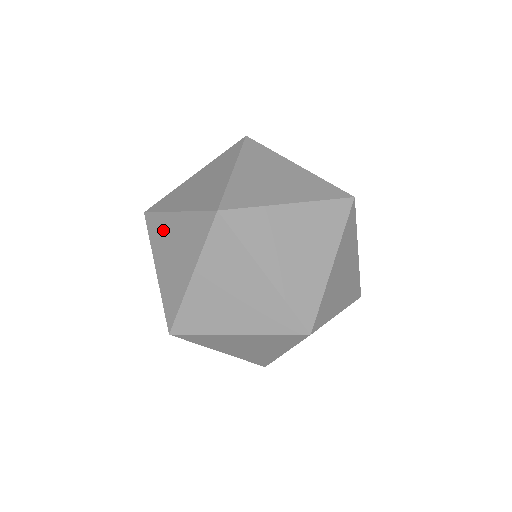
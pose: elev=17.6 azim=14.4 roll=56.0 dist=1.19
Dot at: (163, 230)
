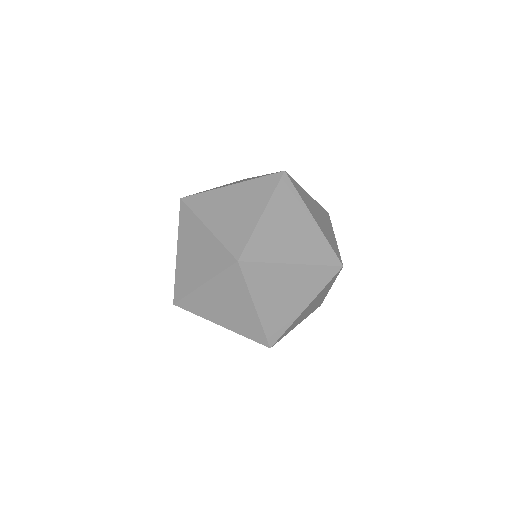
Dot at: occluded
